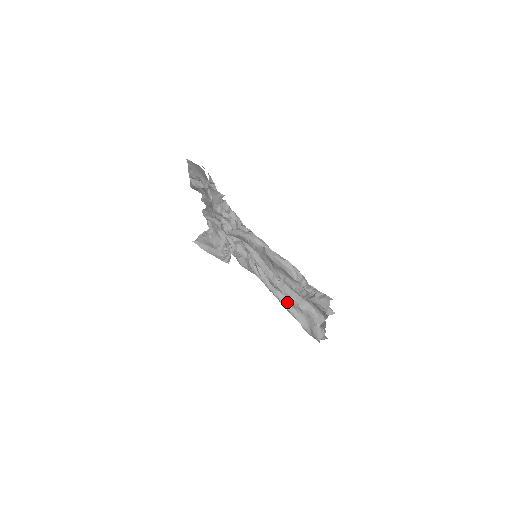
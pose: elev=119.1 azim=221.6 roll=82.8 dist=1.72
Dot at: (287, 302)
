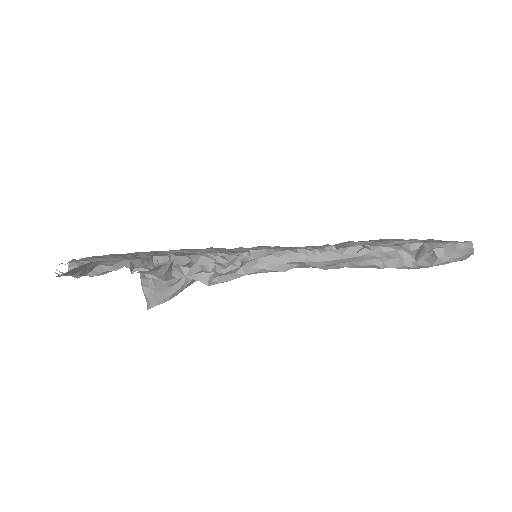
Dot at: occluded
